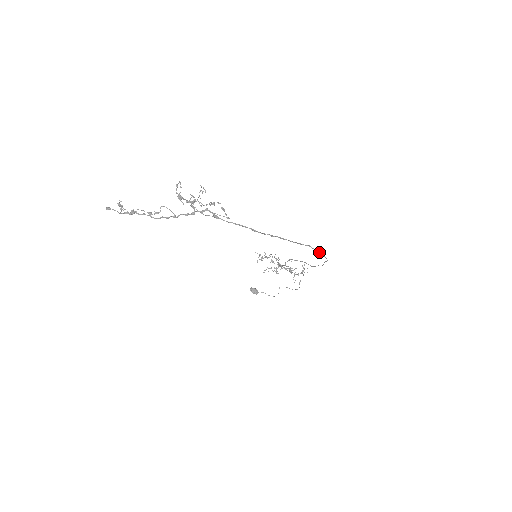
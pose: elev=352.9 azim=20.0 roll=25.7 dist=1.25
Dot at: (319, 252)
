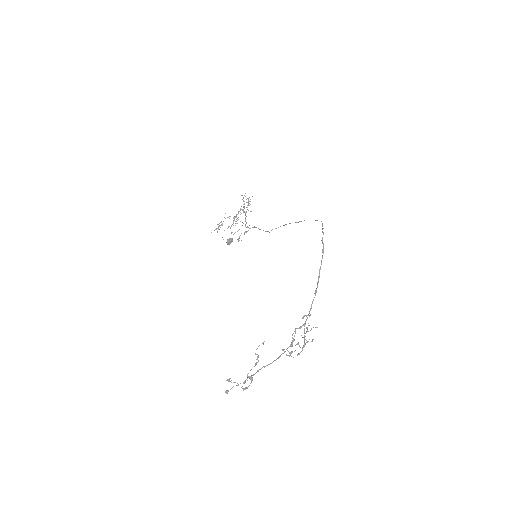
Dot at: occluded
